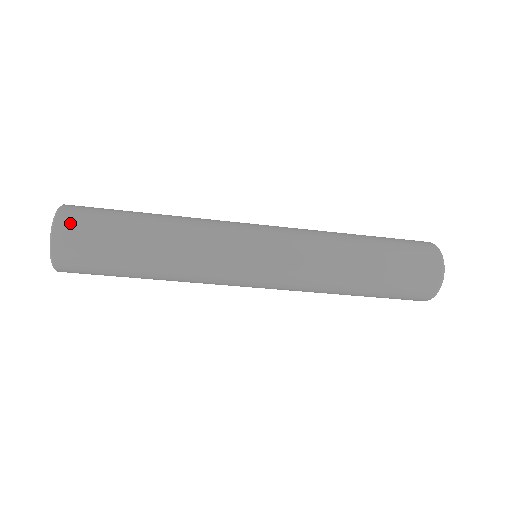
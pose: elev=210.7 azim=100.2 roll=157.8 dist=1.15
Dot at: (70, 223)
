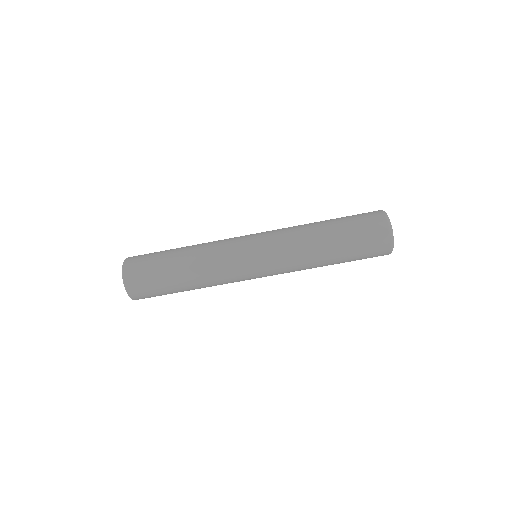
Dot at: occluded
